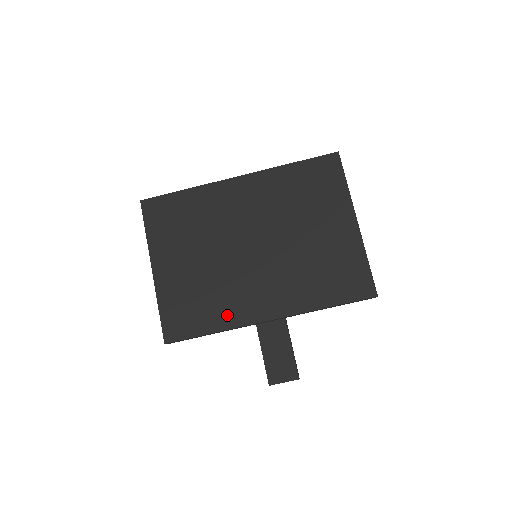
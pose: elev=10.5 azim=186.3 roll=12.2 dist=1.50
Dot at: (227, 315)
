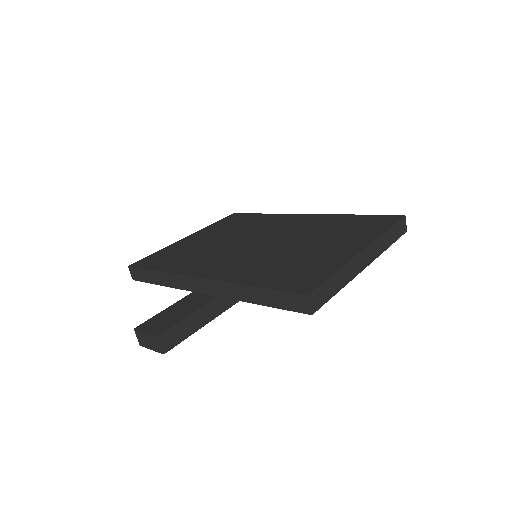
Dot at: (182, 266)
